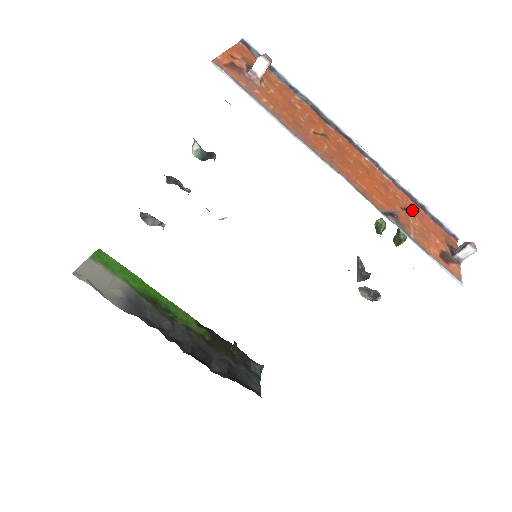
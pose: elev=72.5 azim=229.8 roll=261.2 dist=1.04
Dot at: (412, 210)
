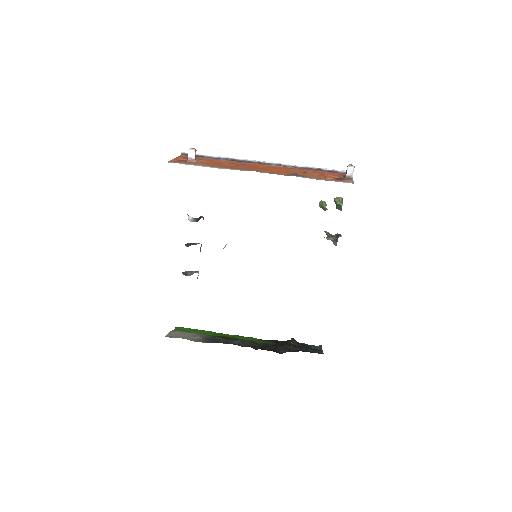
Dot at: (311, 172)
